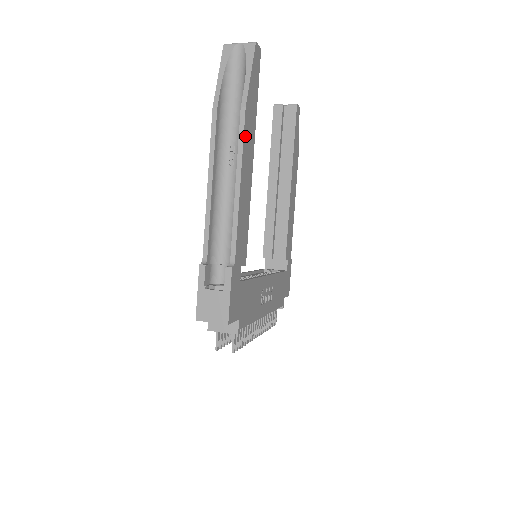
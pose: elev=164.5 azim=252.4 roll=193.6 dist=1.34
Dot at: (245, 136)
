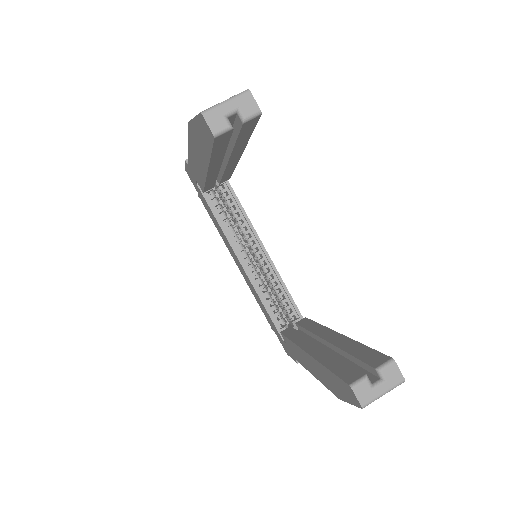
Dot at: occluded
